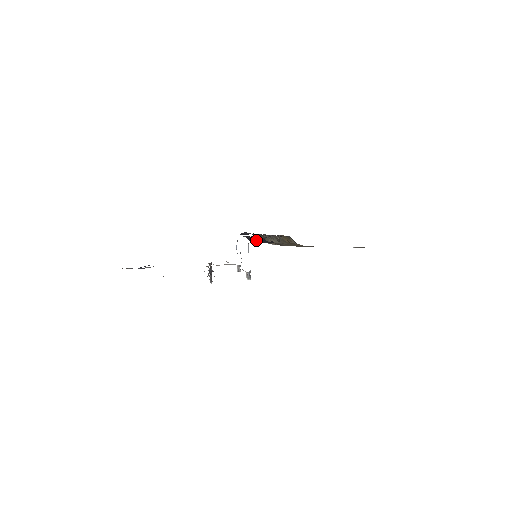
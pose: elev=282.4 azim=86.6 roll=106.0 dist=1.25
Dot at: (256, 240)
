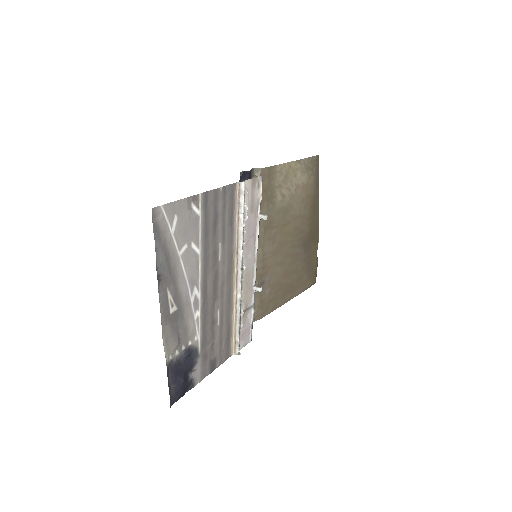
Dot at: occluded
